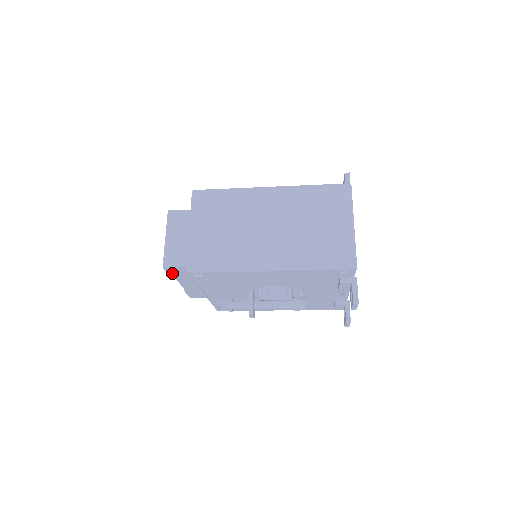
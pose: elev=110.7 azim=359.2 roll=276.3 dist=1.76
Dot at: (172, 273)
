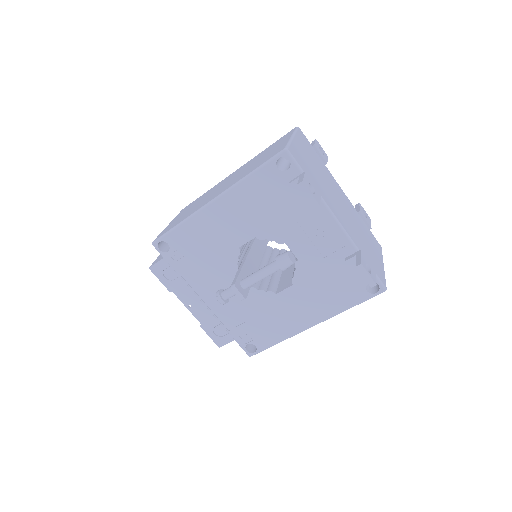
Dot at: (163, 279)
